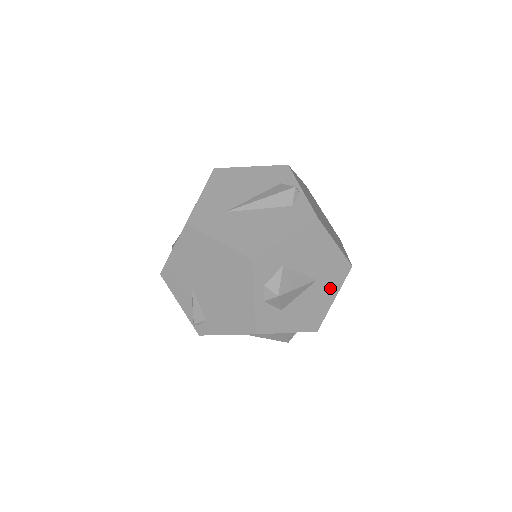
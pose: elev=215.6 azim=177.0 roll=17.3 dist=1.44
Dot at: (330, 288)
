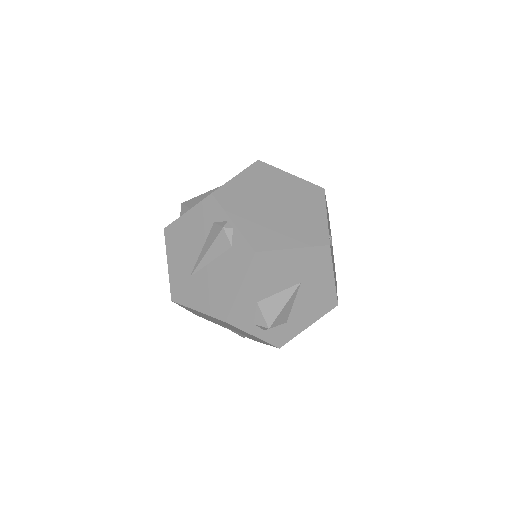
Dot at: (321, 275)
